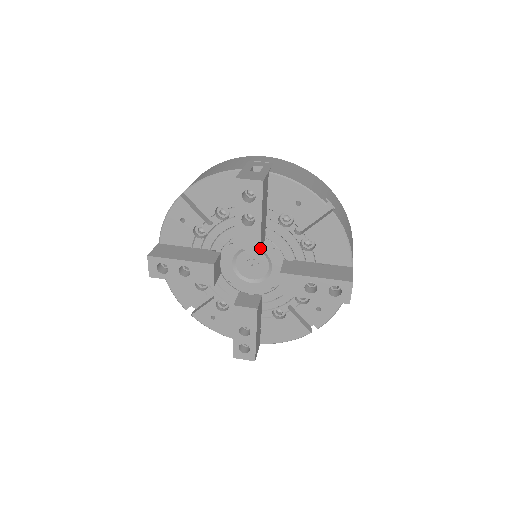
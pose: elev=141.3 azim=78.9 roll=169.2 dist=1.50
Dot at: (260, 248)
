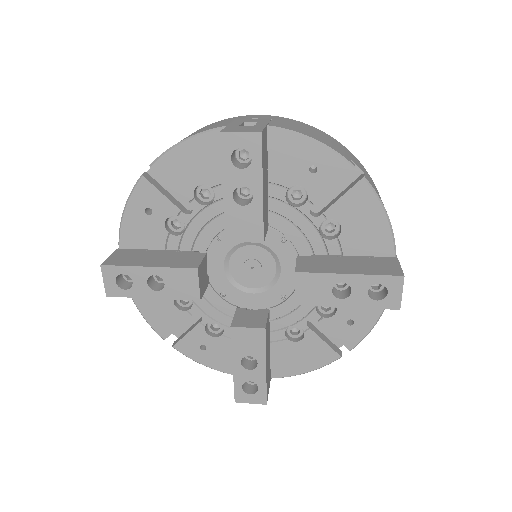
Dot at: (263, 238)
